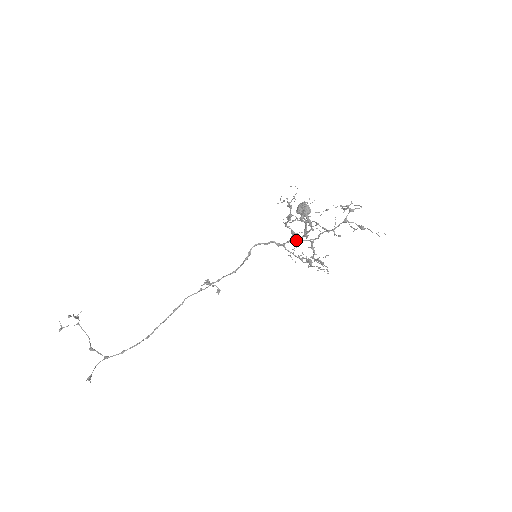
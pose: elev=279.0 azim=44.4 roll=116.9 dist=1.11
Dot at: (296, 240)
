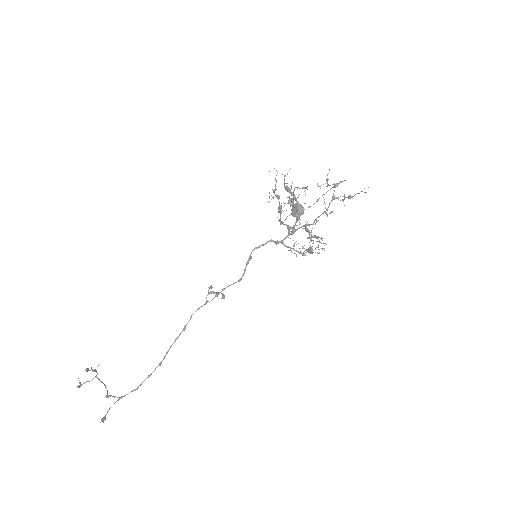
Dot at: occluded
